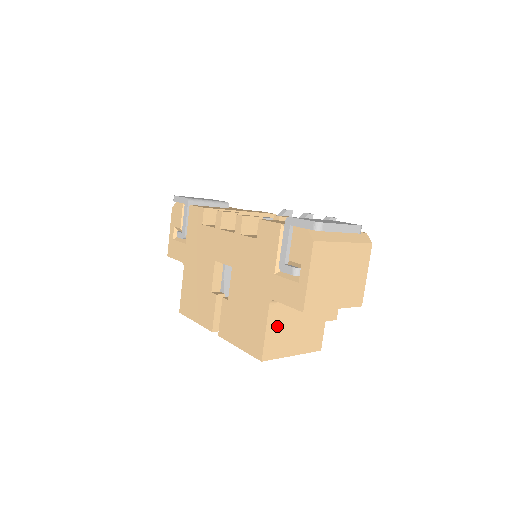
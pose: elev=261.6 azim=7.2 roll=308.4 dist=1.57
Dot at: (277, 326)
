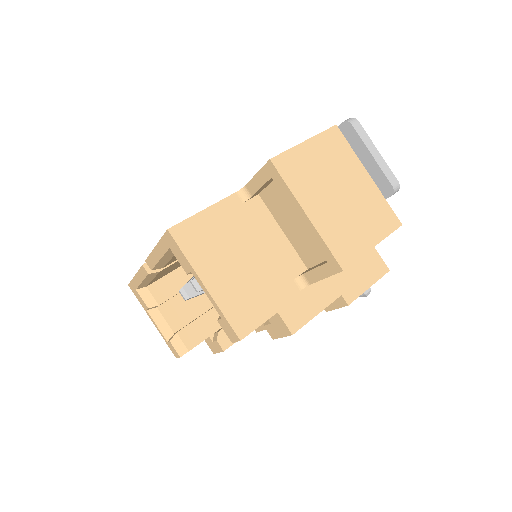
Dot at: (222, 224)
